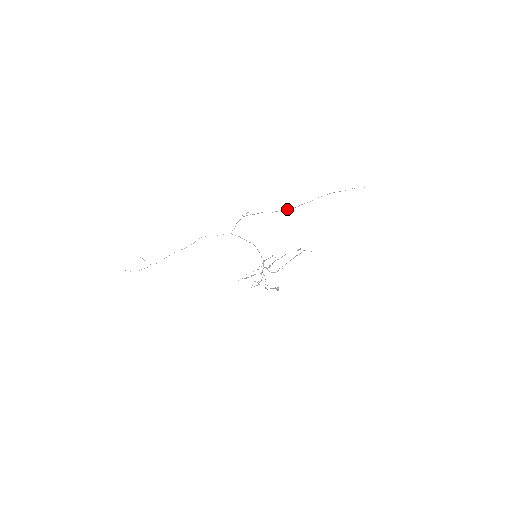
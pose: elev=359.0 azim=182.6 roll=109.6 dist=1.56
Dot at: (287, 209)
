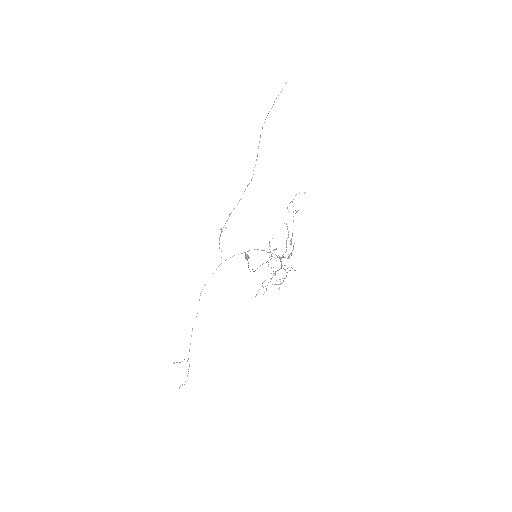
Dot at: occluded
